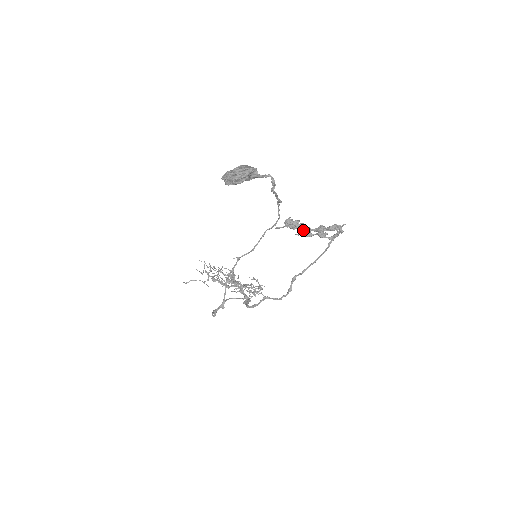
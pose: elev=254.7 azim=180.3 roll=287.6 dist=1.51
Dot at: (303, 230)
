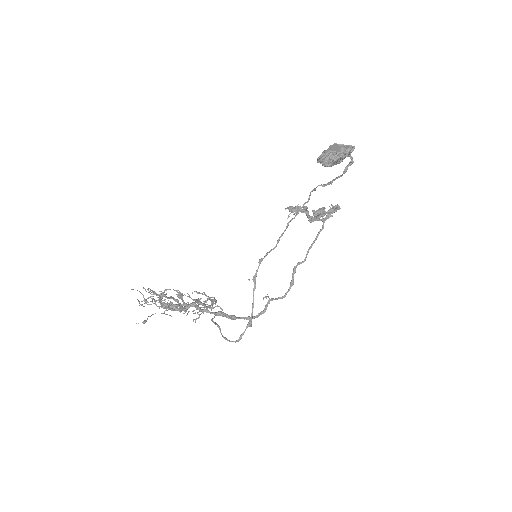
Dot at: (323, 214)
